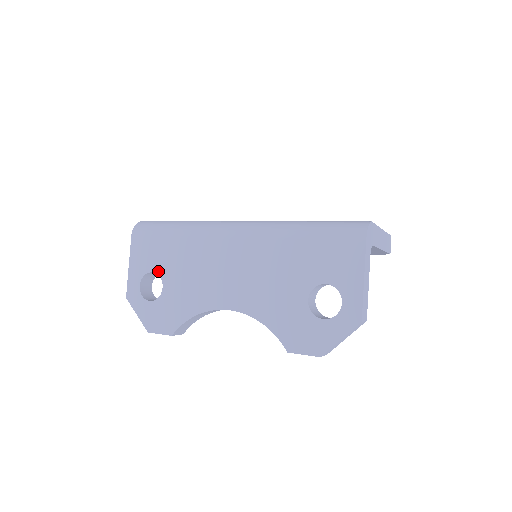
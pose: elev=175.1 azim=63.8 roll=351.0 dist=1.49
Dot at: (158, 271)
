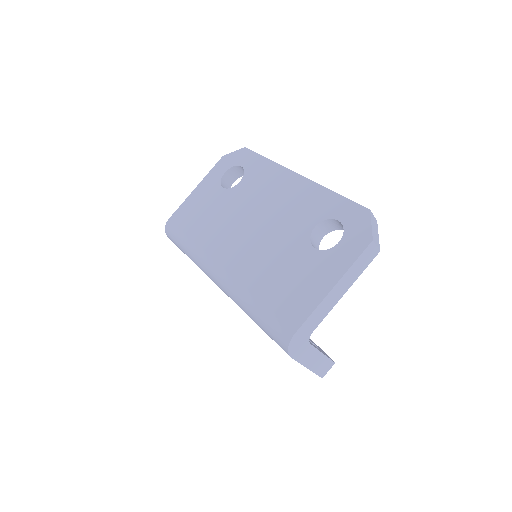
Dot at: occluded
